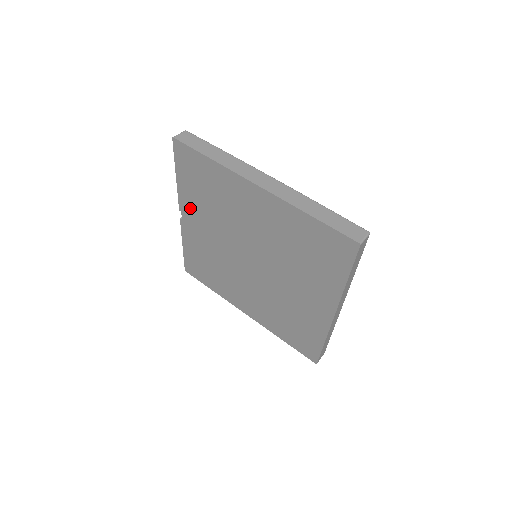
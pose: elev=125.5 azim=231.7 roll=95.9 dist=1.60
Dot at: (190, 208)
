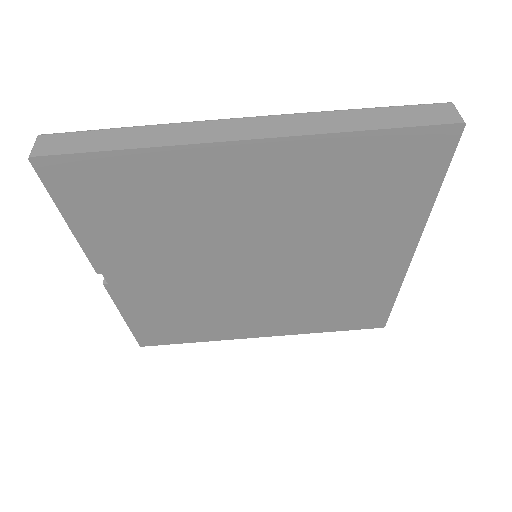
Dot at: (117, 258)
